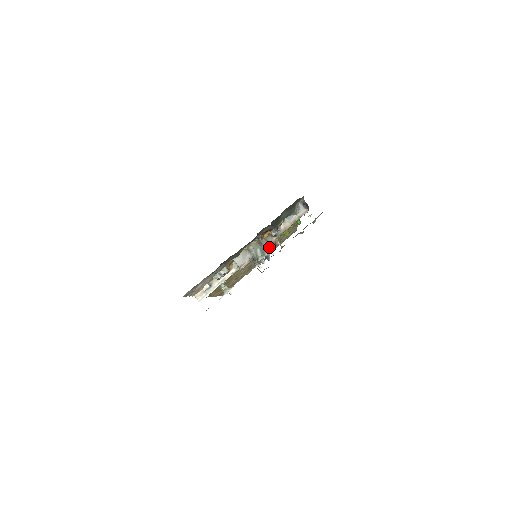
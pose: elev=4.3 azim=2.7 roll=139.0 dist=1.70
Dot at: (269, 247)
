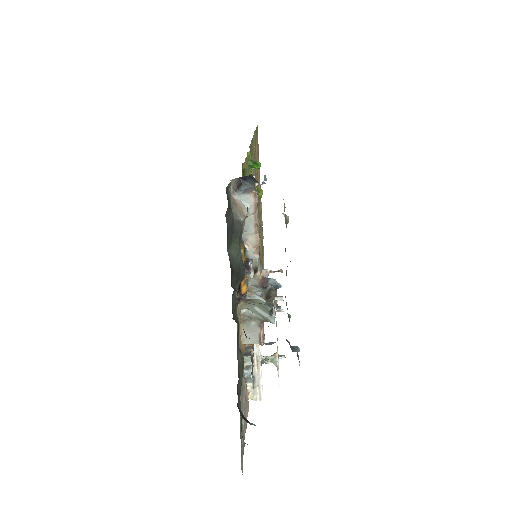
Dot at: occluded
